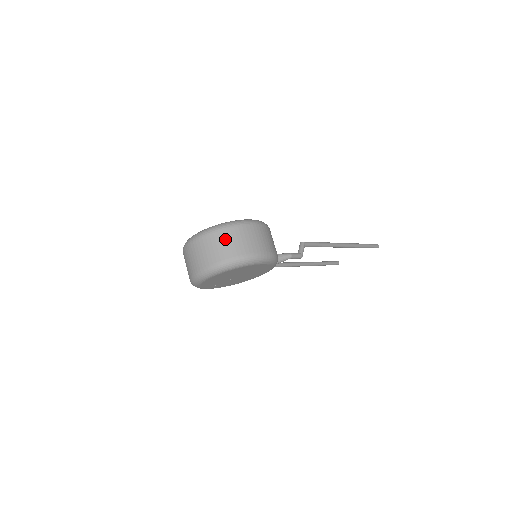
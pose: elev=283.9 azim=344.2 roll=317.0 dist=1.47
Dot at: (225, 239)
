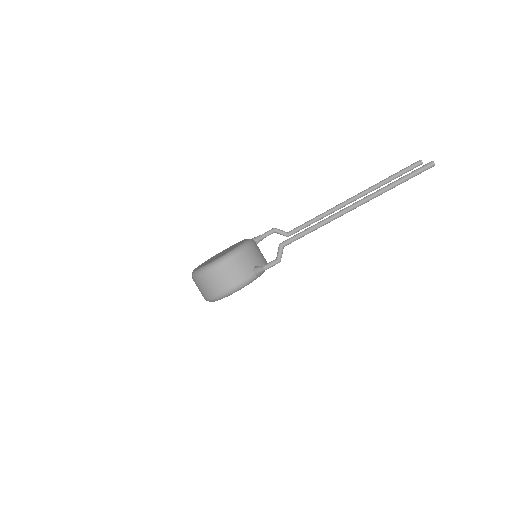
Dot at: (198, 285)
